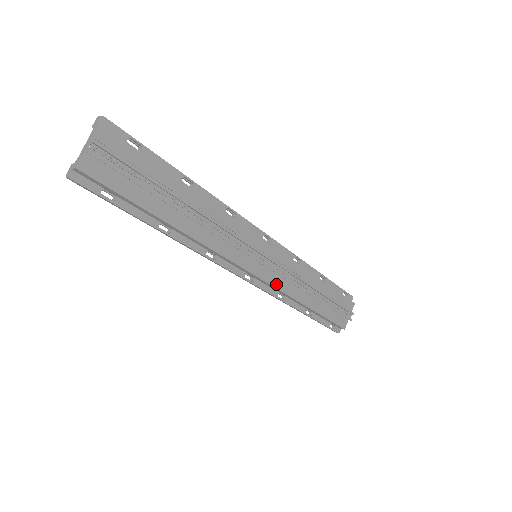
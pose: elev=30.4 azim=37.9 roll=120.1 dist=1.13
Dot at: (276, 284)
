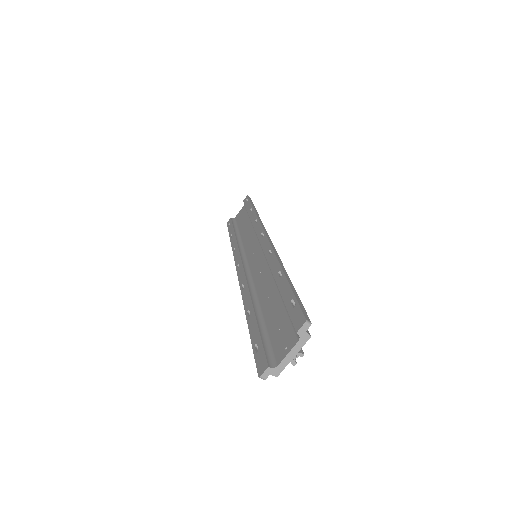
Dot at: occluded
